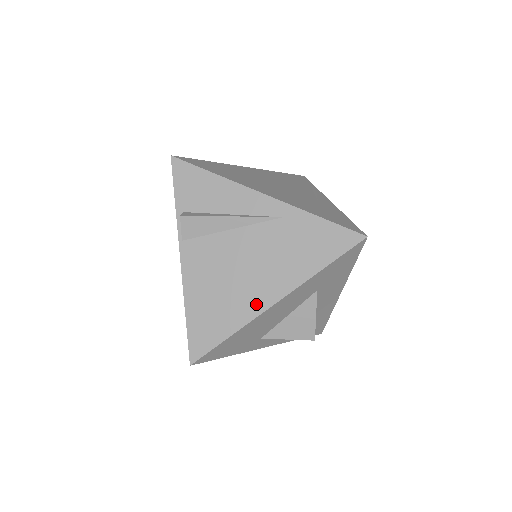
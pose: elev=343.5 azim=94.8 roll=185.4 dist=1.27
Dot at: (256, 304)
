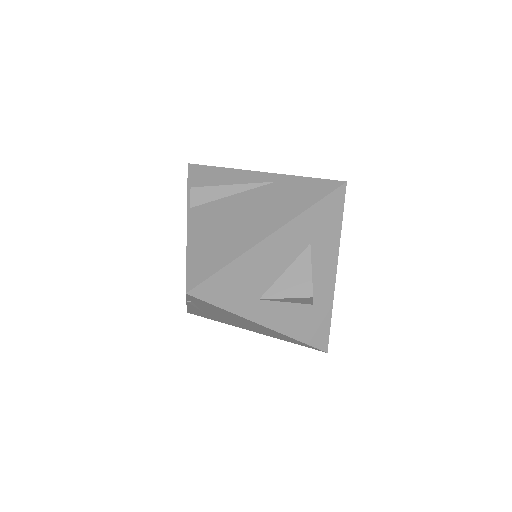
Dot at: (252, 238)
